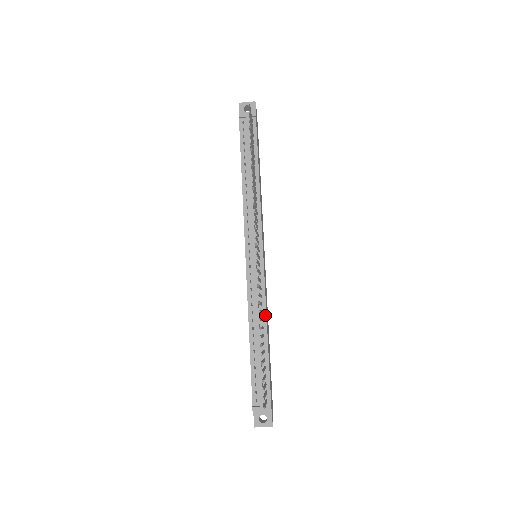
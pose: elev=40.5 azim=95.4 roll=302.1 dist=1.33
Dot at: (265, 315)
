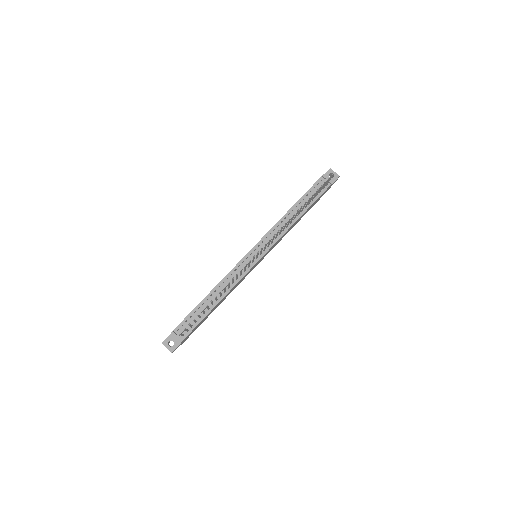
Dot at: (229, 291)
